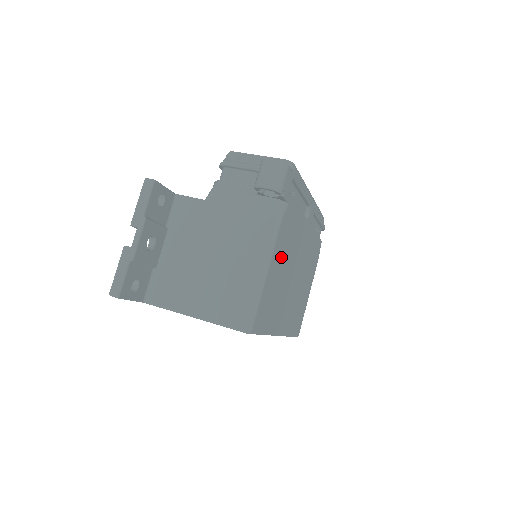
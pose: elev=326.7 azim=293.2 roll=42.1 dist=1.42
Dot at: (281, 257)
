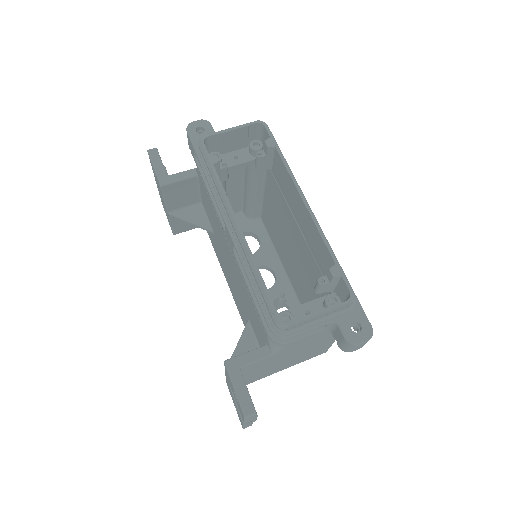
Dot at: occluded
